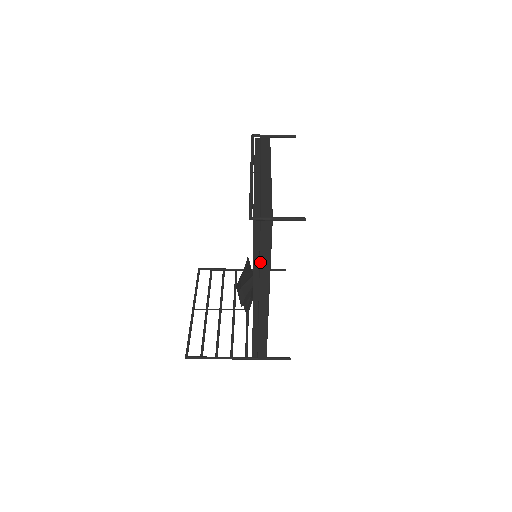
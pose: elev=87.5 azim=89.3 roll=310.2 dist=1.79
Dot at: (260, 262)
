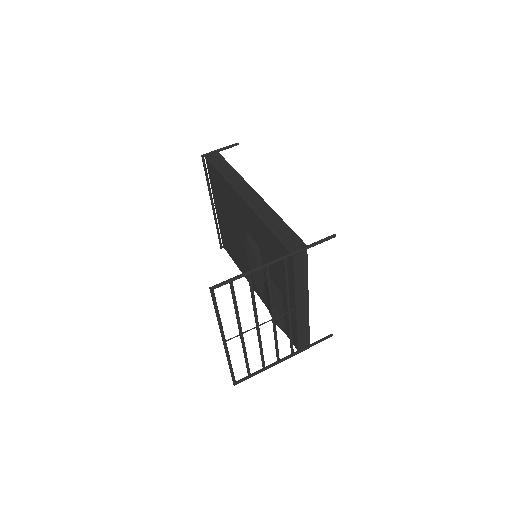
Dot at: (226, 172)
